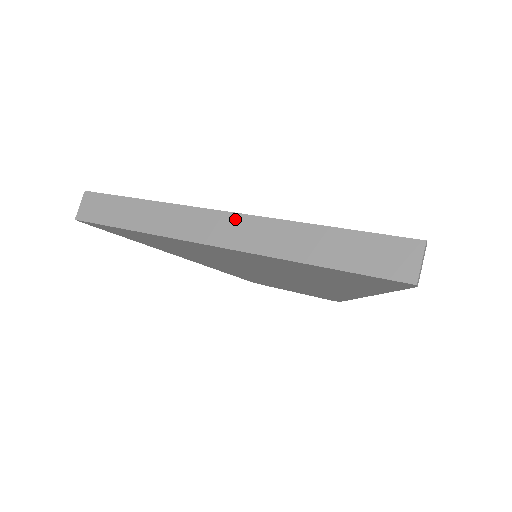
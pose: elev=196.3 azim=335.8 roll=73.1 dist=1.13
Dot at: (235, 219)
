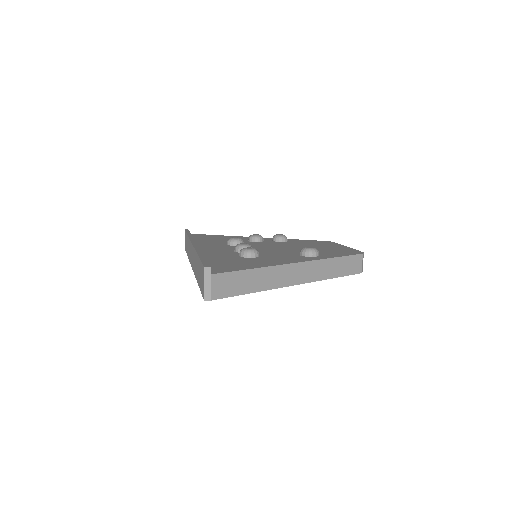
Dot at: (192, 249)
